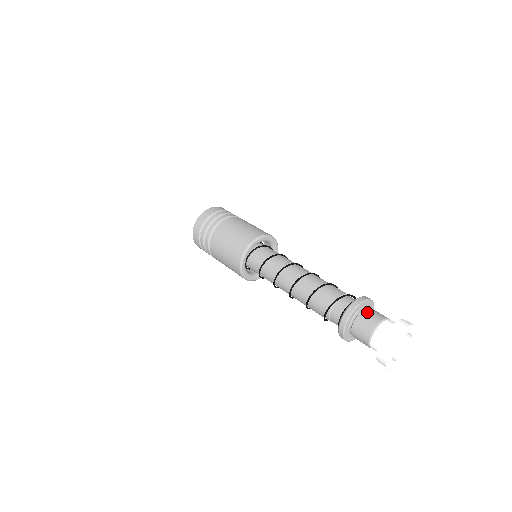
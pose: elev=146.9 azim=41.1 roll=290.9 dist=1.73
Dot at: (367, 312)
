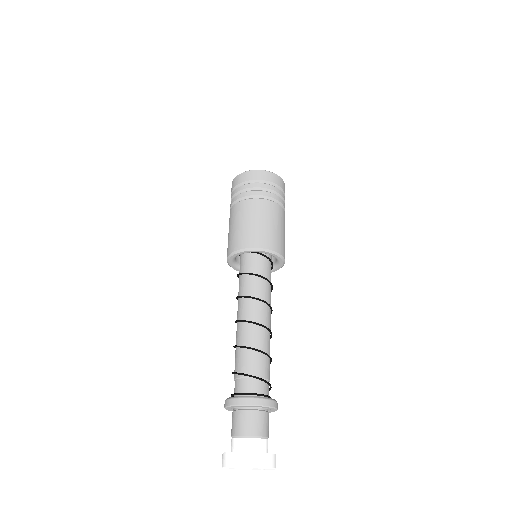
Dot at: (264, 417)
